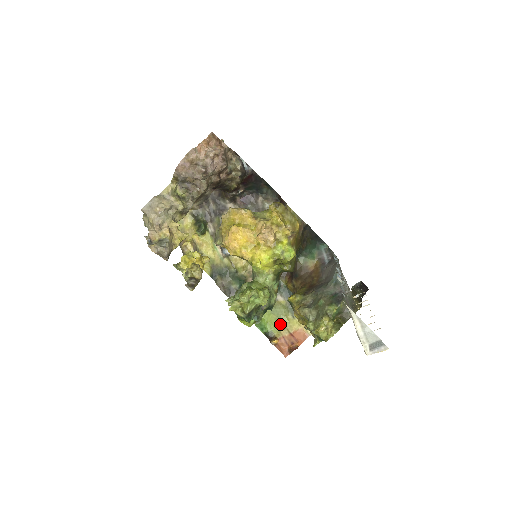
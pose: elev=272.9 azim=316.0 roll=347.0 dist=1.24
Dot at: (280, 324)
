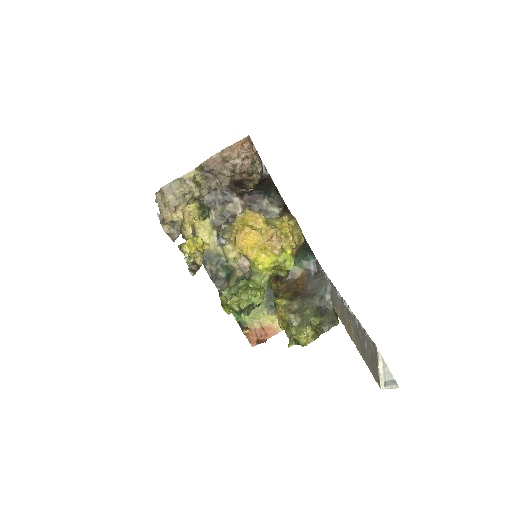
Dot at: (255, 317)
